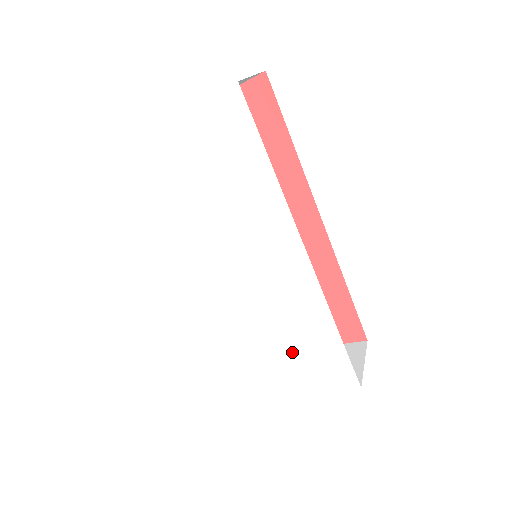
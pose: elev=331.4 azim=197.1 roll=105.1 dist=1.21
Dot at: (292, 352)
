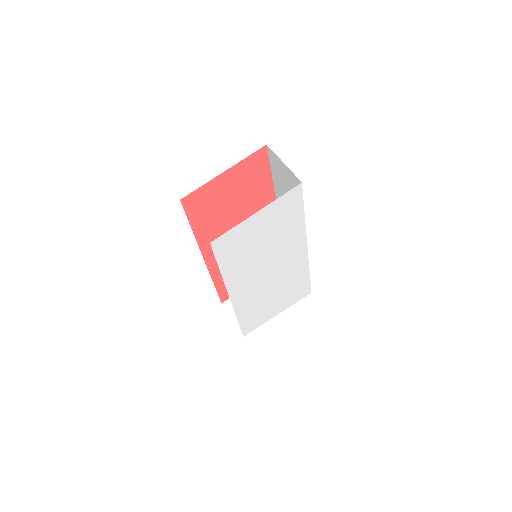
Dot at: (283, 297)
